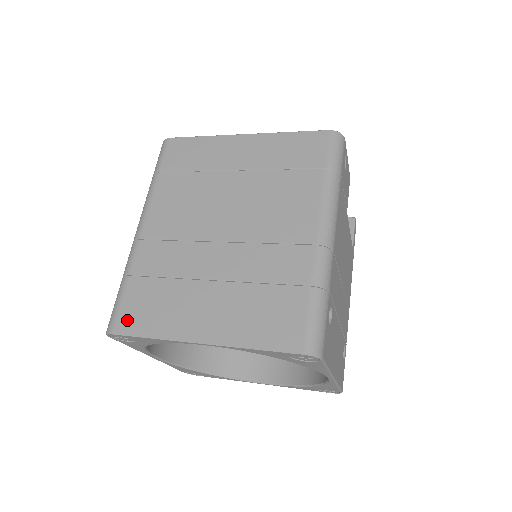
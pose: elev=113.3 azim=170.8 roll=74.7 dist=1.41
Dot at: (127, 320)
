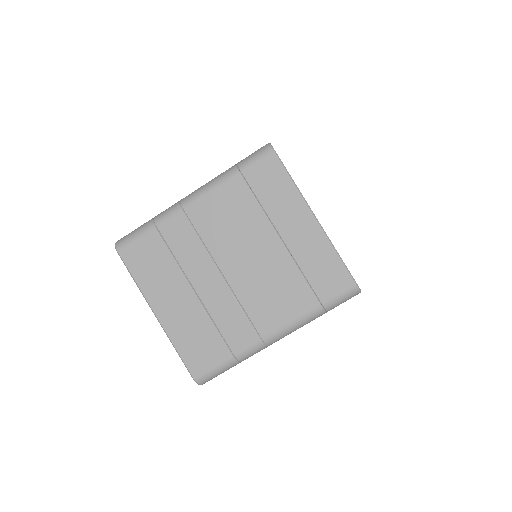
Dot at: (131, 255)
